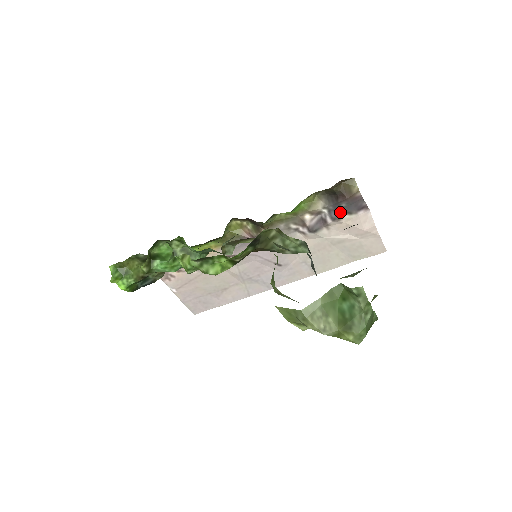
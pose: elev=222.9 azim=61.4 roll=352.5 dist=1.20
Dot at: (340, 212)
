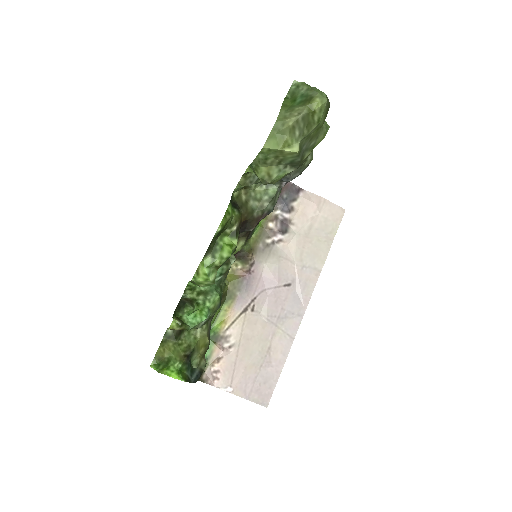
Dot at: (288, 204)
